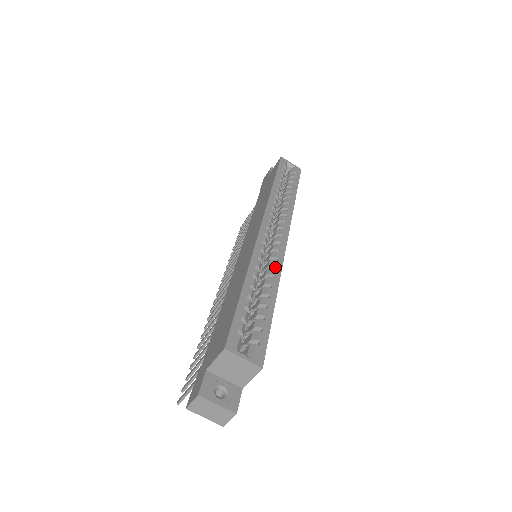
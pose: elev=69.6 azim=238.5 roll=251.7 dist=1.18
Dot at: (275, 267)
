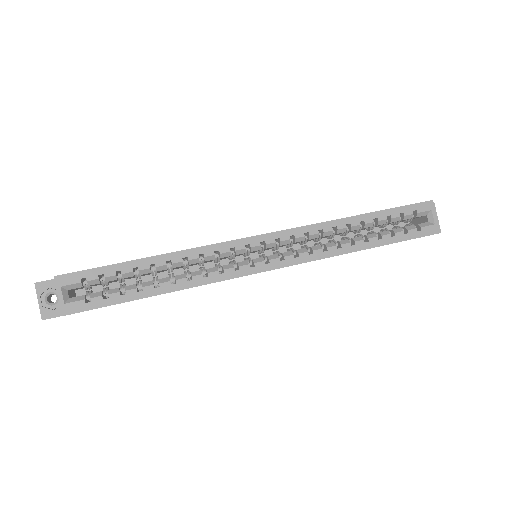
Dot at: (208, 276)
